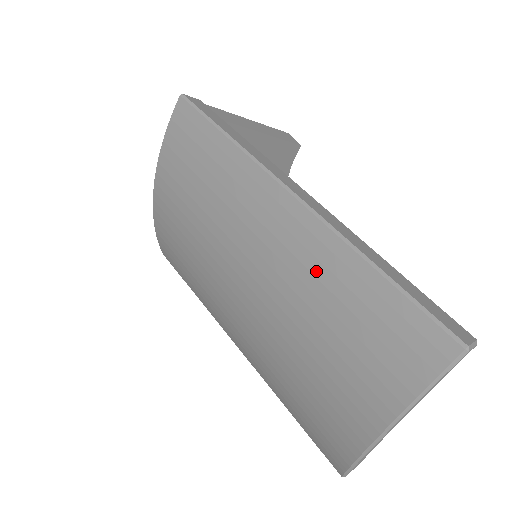
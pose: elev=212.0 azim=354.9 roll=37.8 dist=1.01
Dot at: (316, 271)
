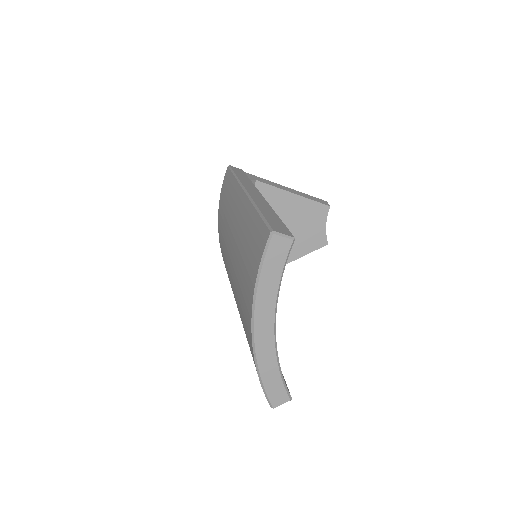
Dot at: (243, 227)
